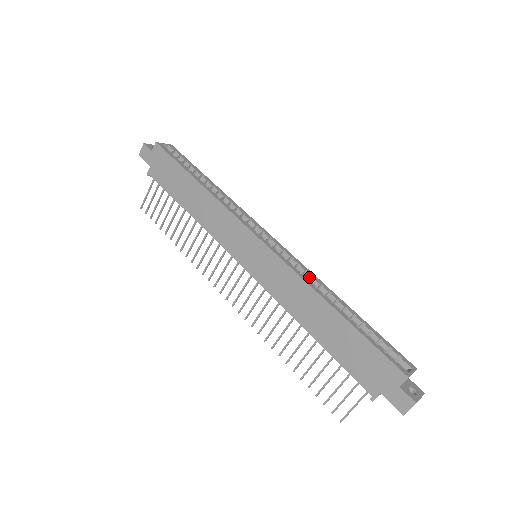
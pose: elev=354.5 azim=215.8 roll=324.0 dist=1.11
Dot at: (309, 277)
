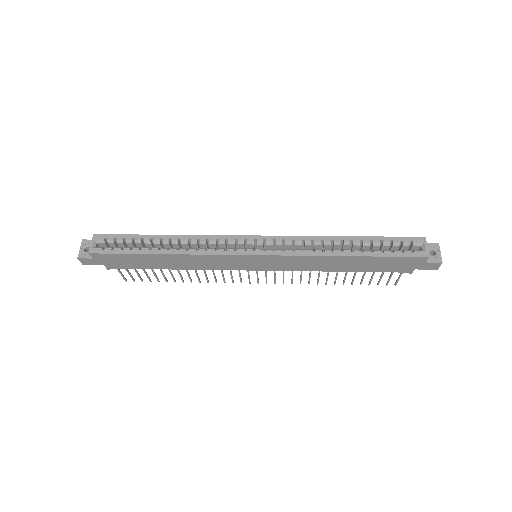
Dot at: (309, 244)
